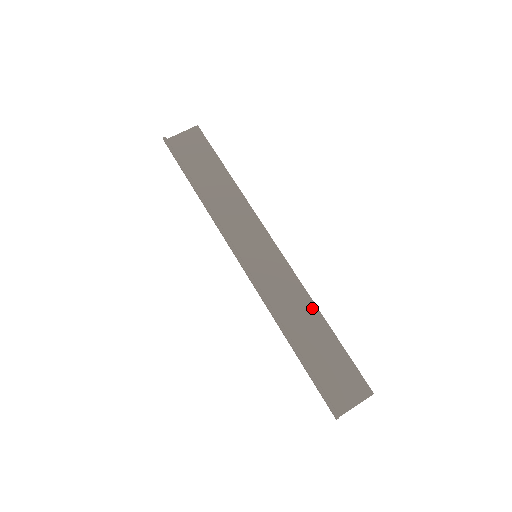
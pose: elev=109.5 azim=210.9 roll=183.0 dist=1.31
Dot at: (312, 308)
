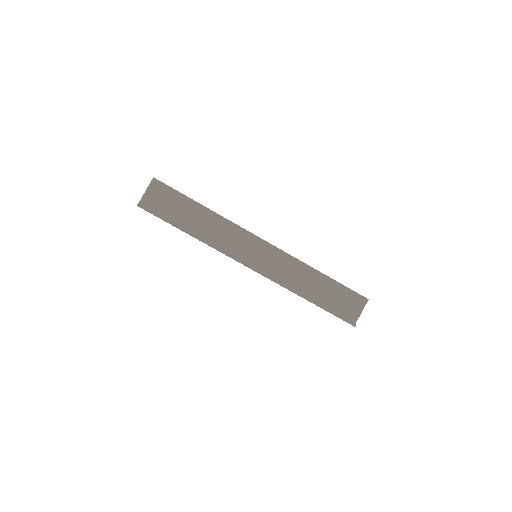
Dot at: (309, 270)
